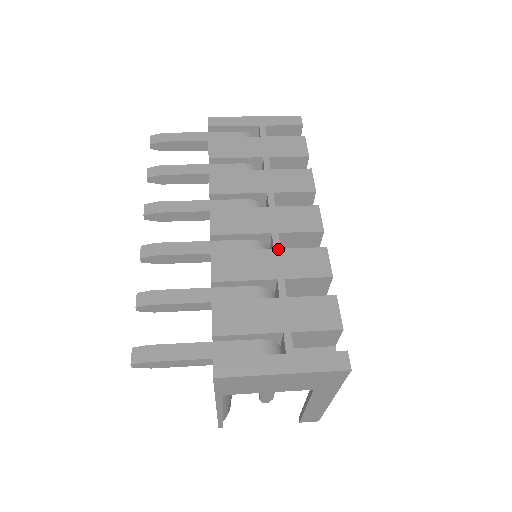
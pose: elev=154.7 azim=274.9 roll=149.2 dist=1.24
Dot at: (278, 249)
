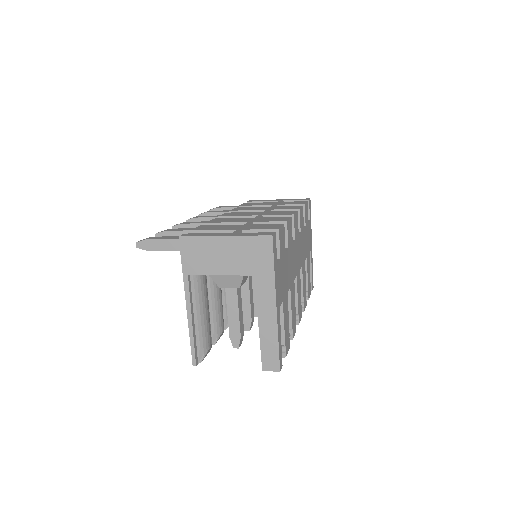
Dot at: (257, 217)
